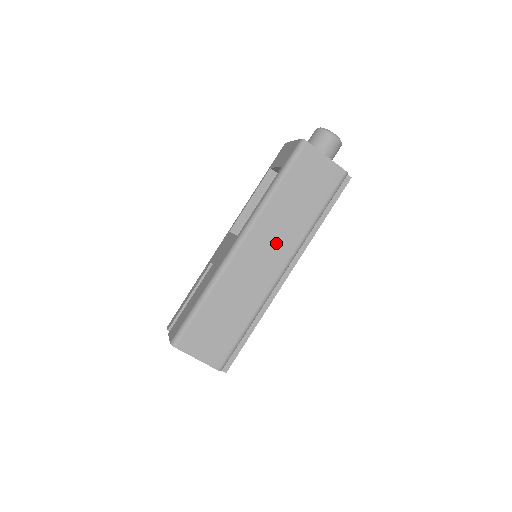
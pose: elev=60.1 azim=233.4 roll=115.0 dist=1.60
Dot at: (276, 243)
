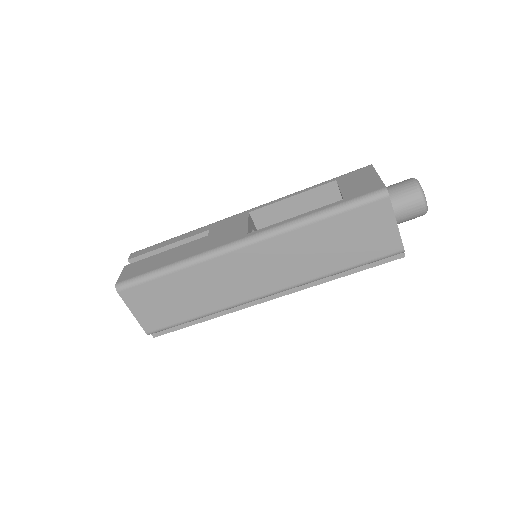
Dot at: (280, 268)
